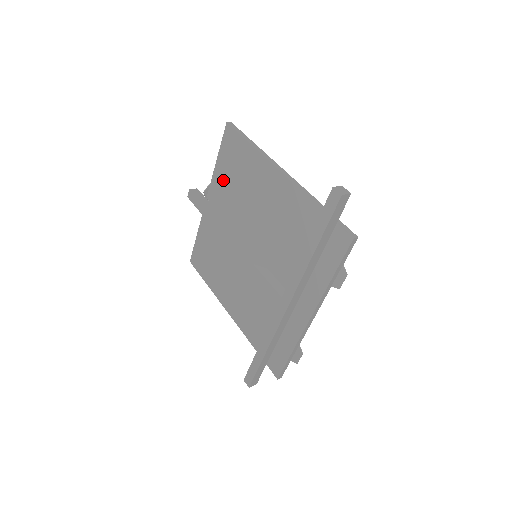
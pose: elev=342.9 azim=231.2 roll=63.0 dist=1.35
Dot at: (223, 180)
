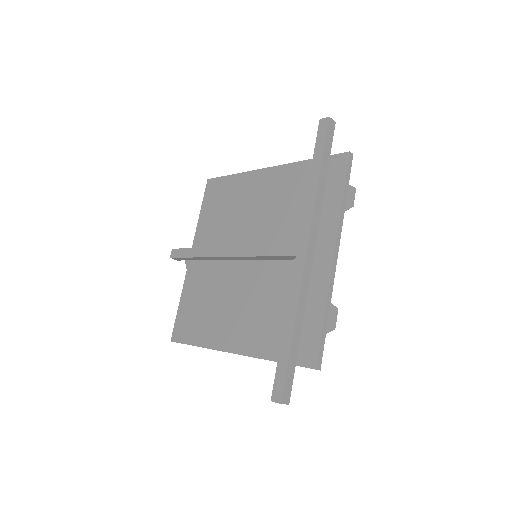
Dot at: (208, 223)
